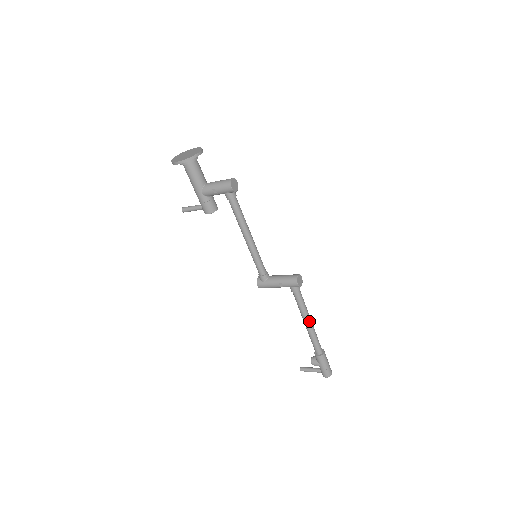
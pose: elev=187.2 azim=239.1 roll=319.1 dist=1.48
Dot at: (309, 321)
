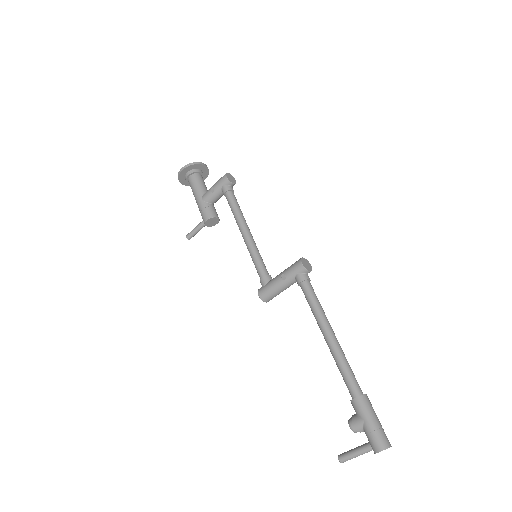
Dot at: (329, 330)
